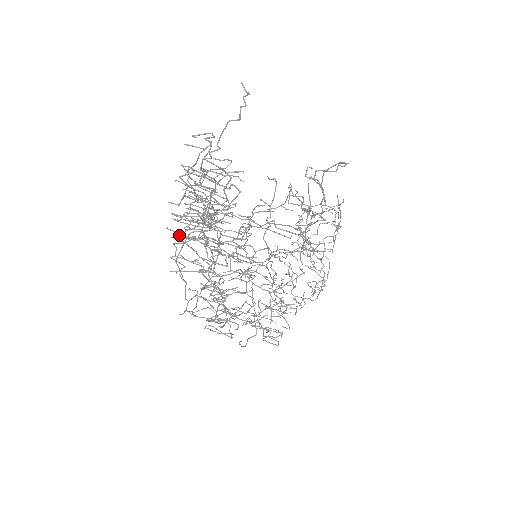
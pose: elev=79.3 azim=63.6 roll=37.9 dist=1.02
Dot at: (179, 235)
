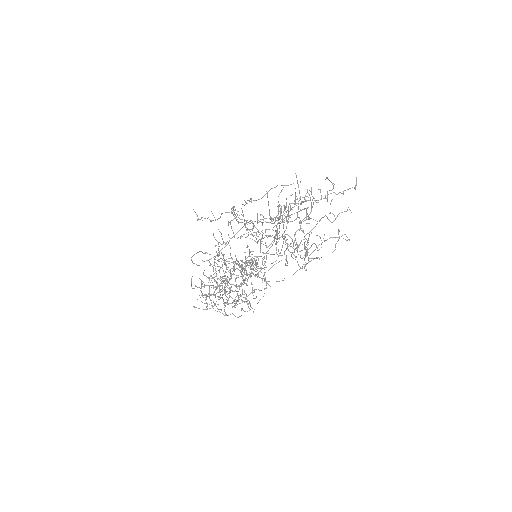
Dot at: occluded
